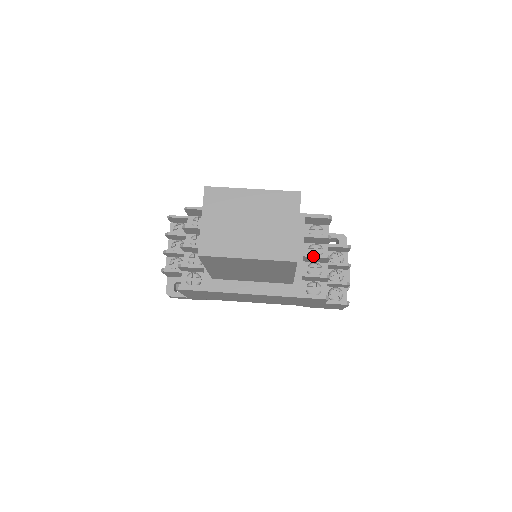
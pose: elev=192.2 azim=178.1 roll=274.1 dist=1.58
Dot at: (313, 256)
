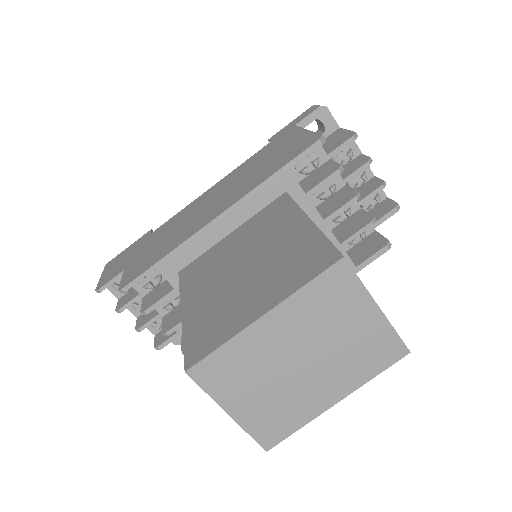
Dot at: (338, 213)
